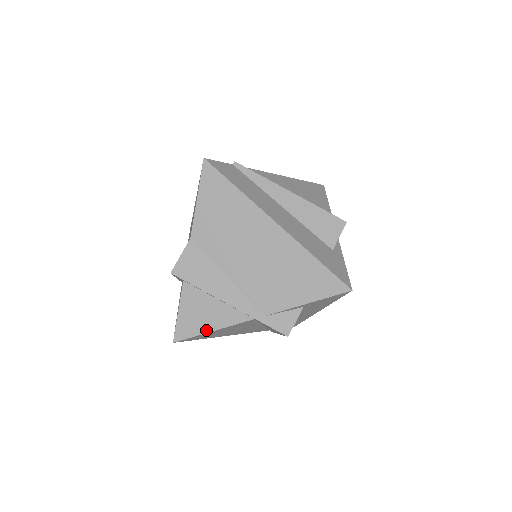
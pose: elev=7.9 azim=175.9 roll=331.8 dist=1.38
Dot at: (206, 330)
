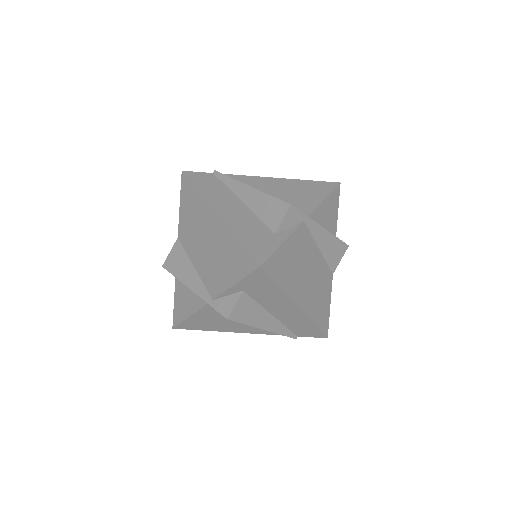
Dot at: (186, 316)
